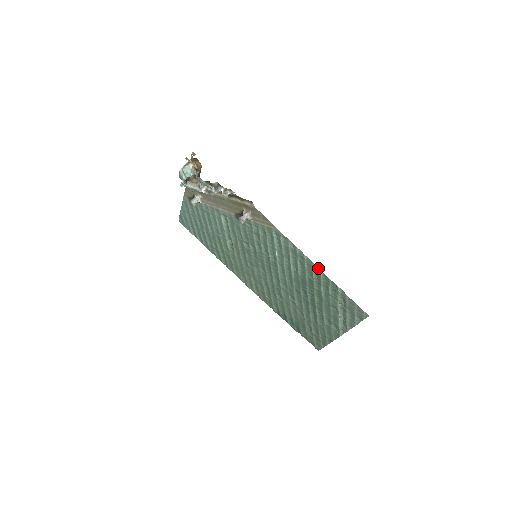
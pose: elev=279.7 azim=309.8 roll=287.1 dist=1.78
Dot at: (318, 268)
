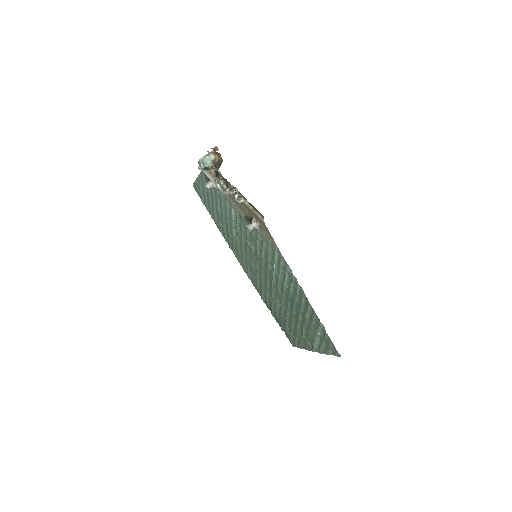
Dot at: occluded
